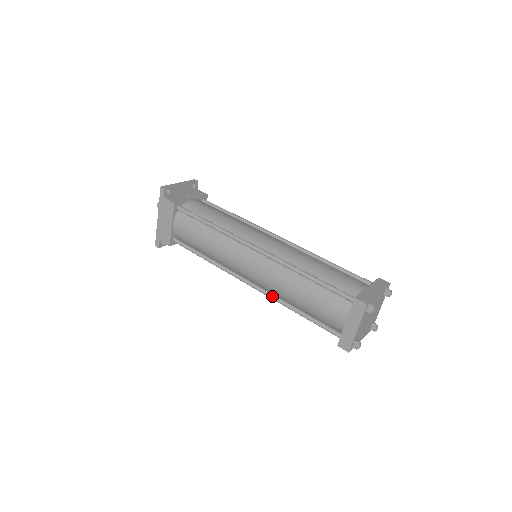
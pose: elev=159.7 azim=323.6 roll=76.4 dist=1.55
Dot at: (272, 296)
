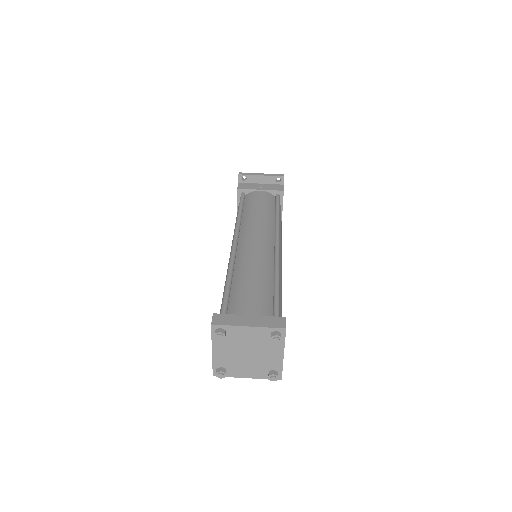
Dot at: occluded
